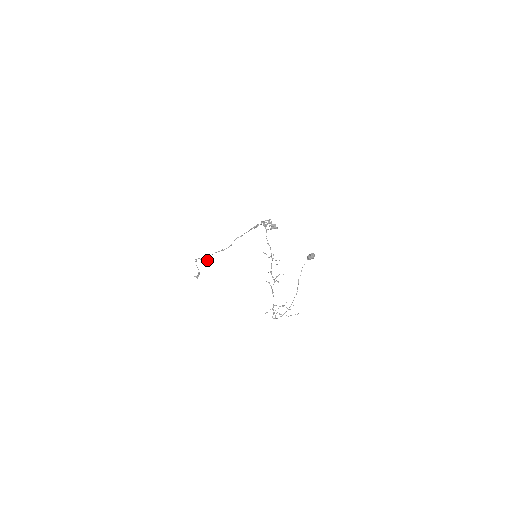
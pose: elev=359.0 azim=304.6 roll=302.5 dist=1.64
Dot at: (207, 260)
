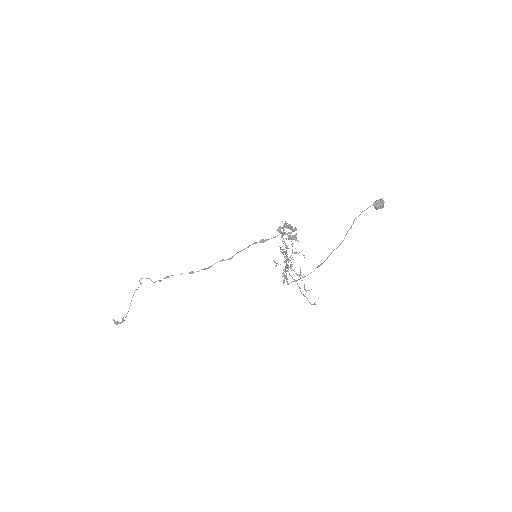
Dot at: (160, 281)
